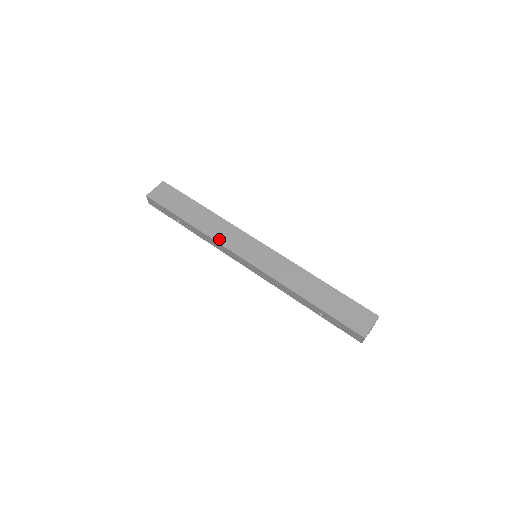
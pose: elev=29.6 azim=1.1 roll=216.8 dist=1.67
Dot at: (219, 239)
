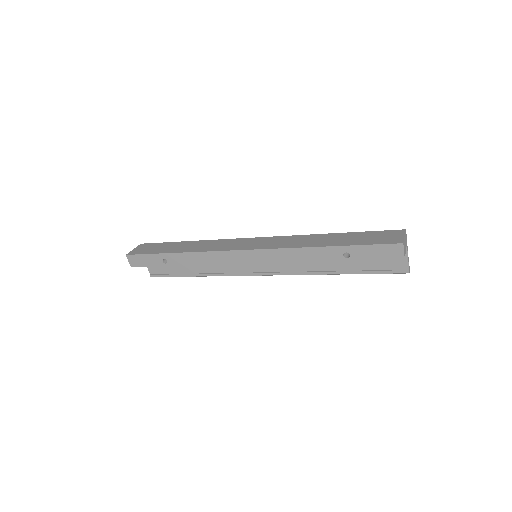
Dot at: (211, 249)
